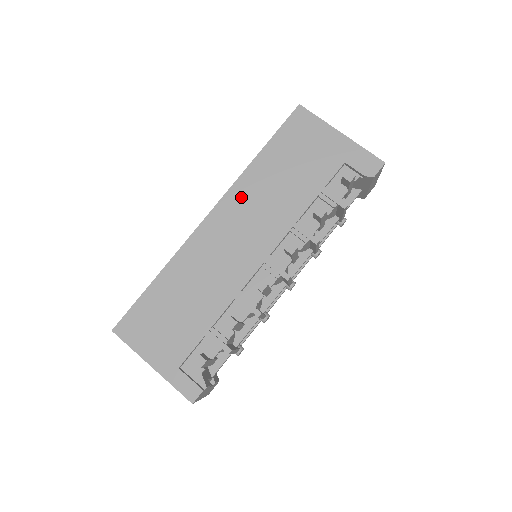
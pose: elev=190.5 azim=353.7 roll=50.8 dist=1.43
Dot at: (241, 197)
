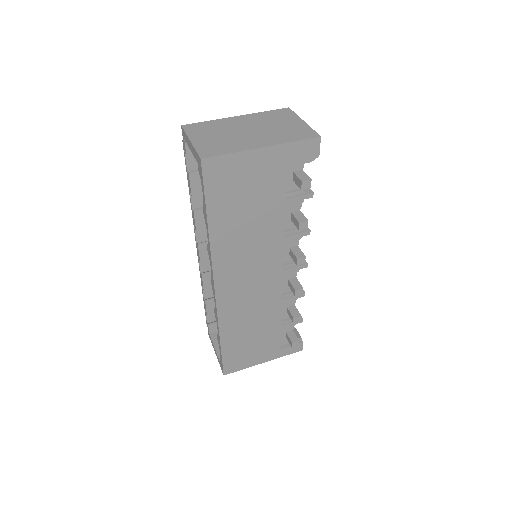
Dot at: (227, 261)
